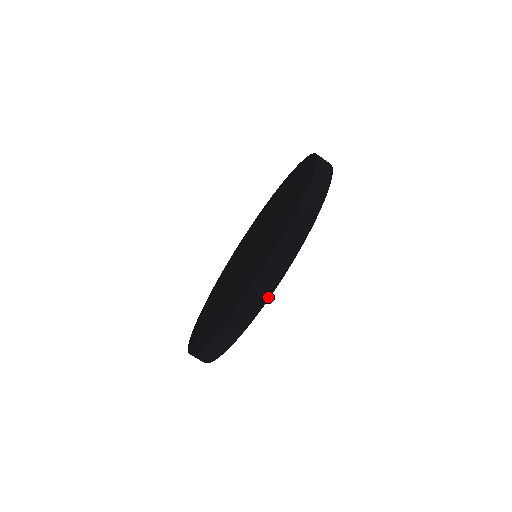
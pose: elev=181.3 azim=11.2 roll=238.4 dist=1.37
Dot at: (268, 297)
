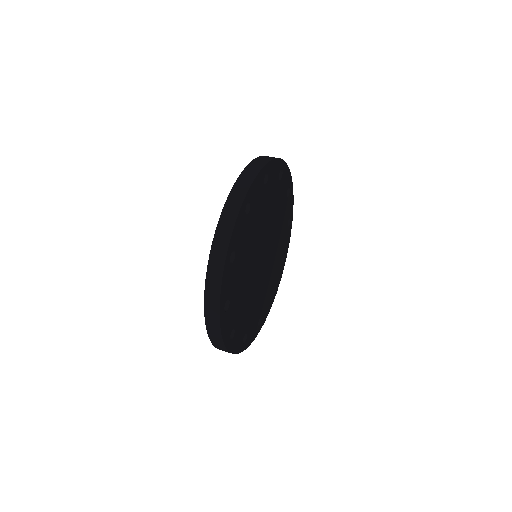
Dot at: (219, 319)
